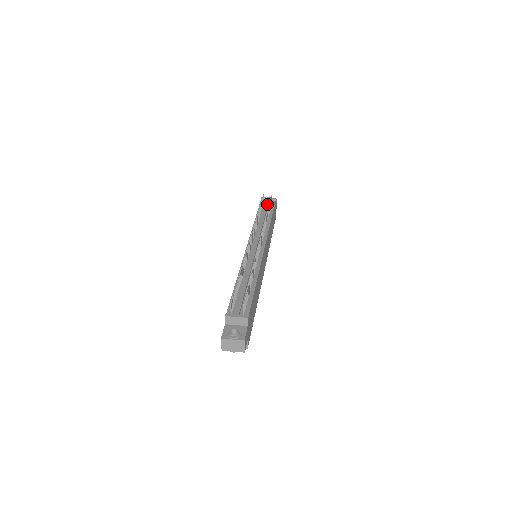
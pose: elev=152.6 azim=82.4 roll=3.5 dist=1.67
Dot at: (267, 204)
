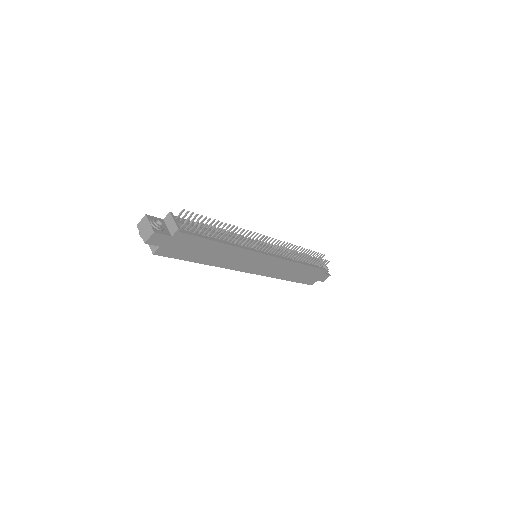
Dot at: occluded
